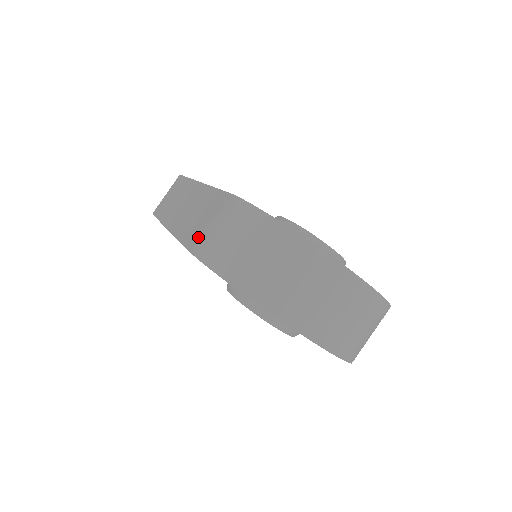
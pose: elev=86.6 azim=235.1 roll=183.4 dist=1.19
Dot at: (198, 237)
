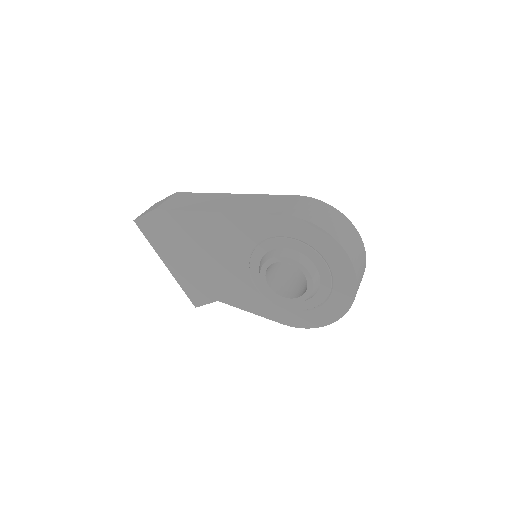
Dot at: (286, 210)
